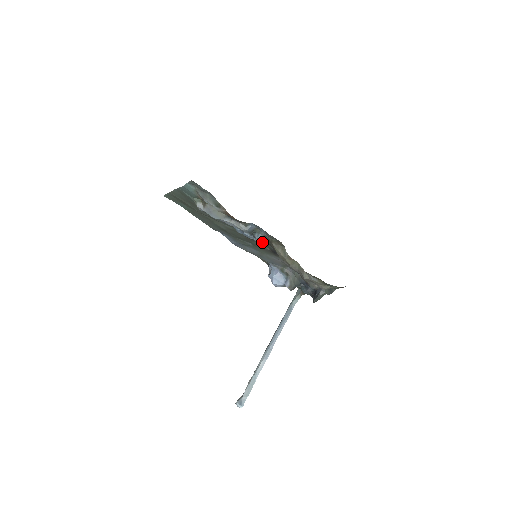
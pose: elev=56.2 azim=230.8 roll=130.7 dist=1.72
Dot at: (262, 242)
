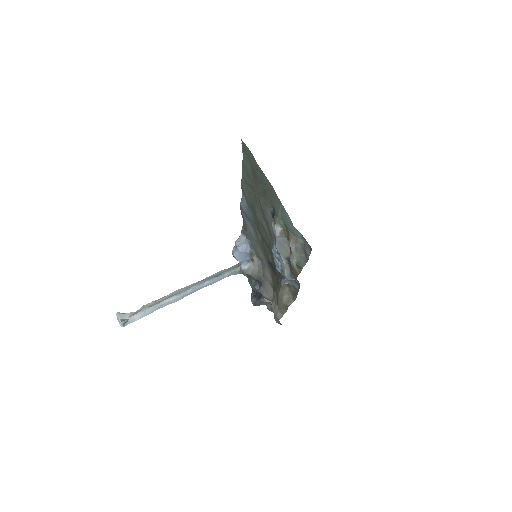
Dot at: occluded
